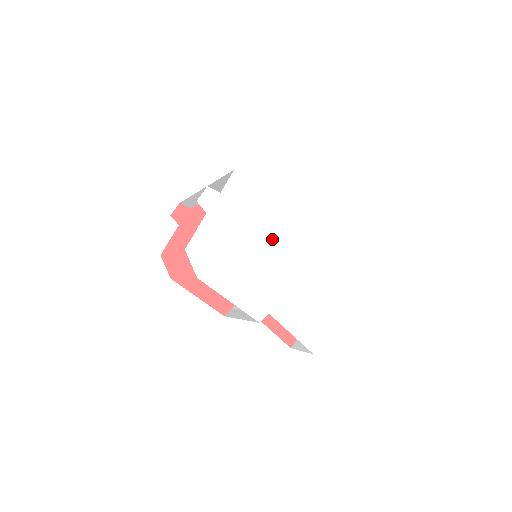
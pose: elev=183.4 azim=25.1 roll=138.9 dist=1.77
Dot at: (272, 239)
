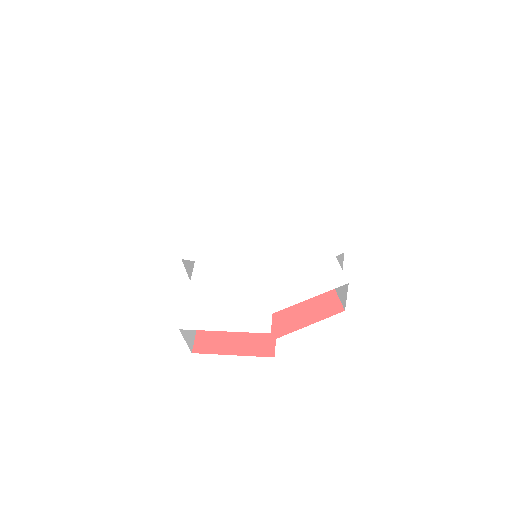
Dot at: (265, 224)
